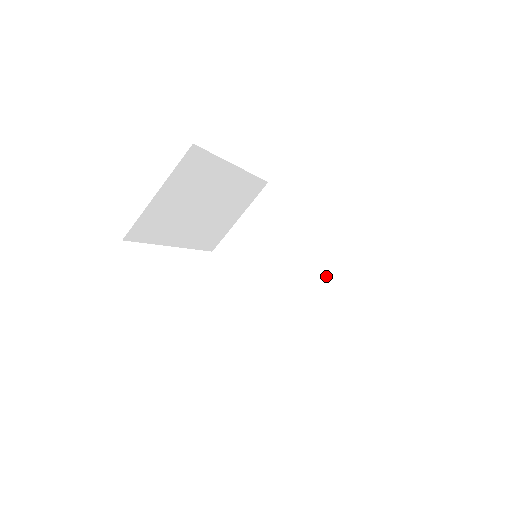
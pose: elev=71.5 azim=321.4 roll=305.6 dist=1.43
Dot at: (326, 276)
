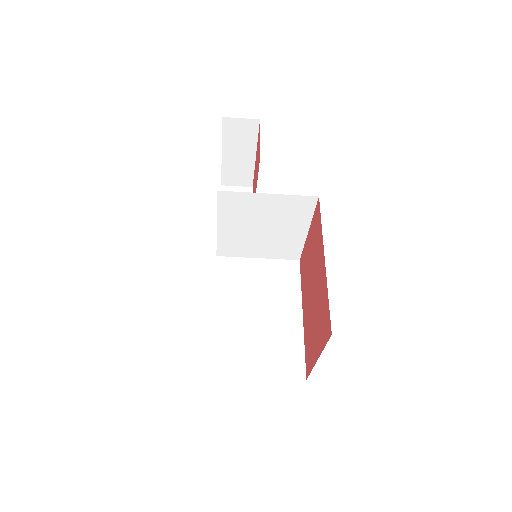
Dot at: (275, 258)
